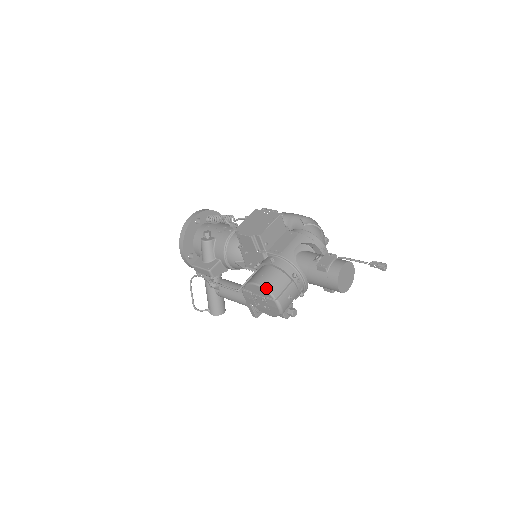
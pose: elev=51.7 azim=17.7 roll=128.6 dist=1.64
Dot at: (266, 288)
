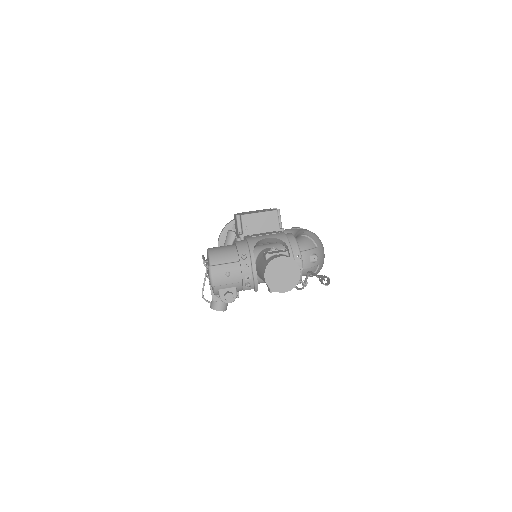
Dot at: (210, 253)
